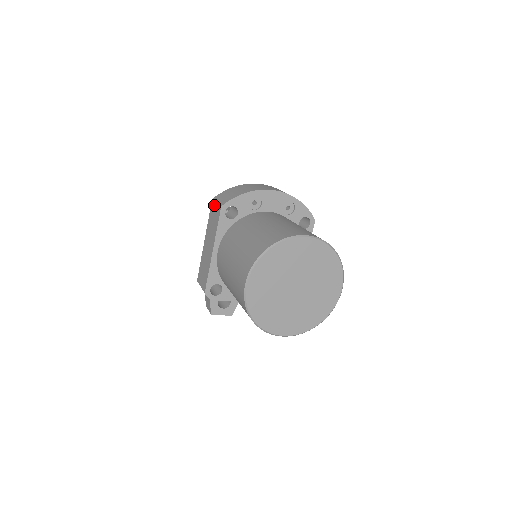
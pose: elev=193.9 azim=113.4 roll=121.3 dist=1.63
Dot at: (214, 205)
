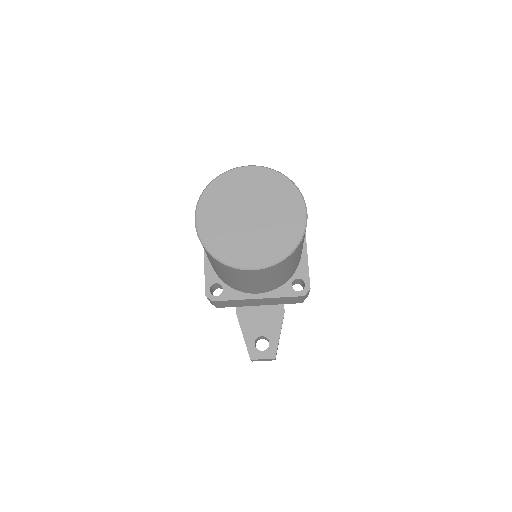
Dot at: occluded
